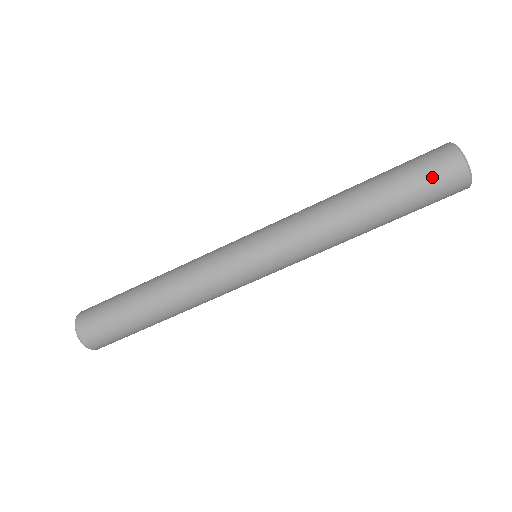
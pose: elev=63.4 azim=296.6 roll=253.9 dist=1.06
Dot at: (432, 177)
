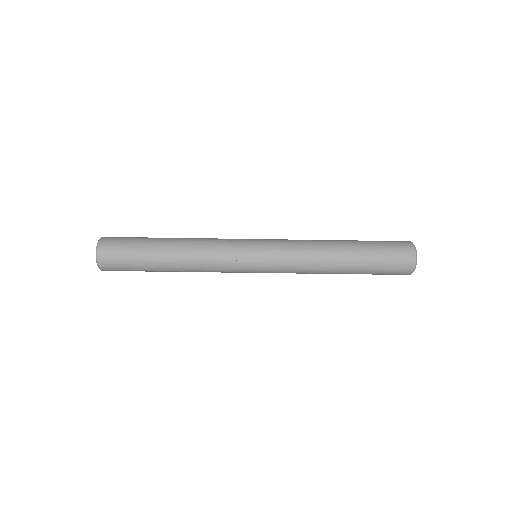
Dot at: (393, 262)
